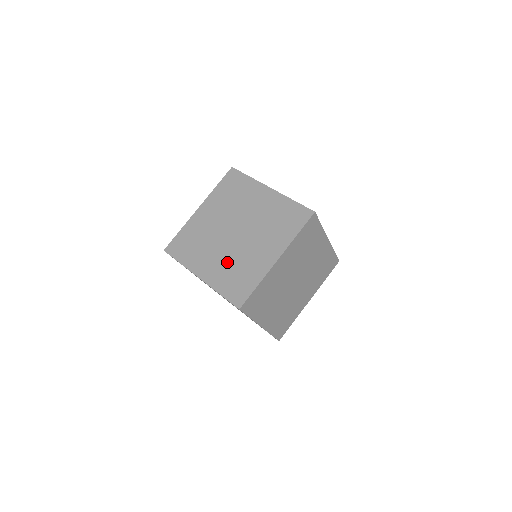
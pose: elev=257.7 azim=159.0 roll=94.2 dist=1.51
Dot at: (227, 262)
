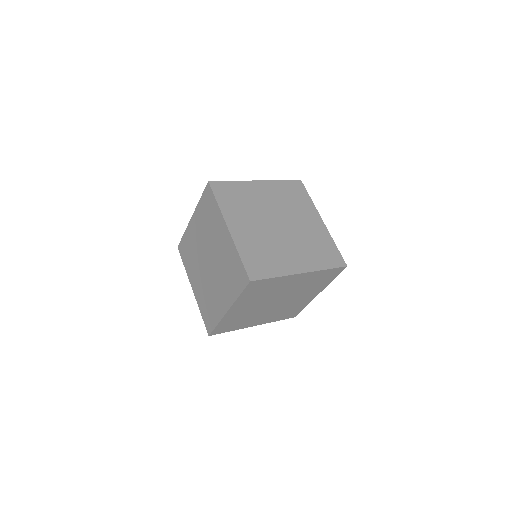
Dot at: (204, 288)
